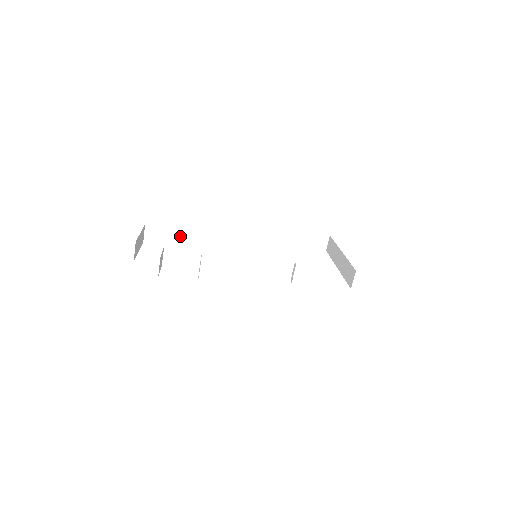
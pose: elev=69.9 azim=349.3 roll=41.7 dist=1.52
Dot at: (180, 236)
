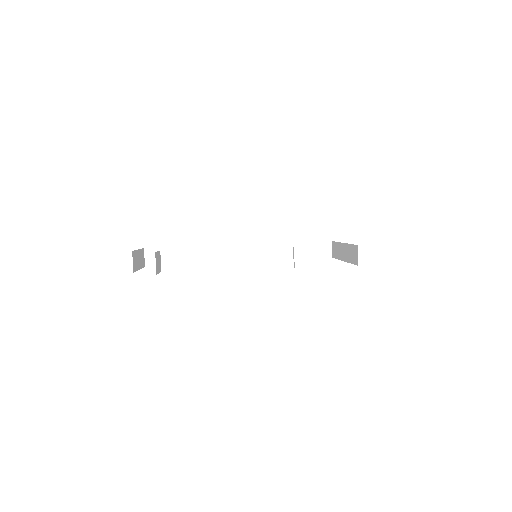
Dot at: (179, 254)
